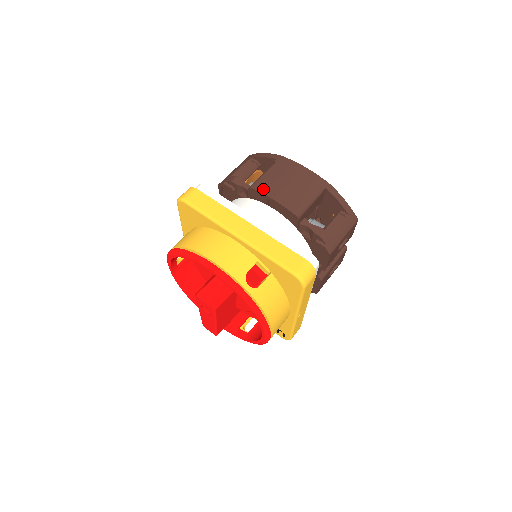
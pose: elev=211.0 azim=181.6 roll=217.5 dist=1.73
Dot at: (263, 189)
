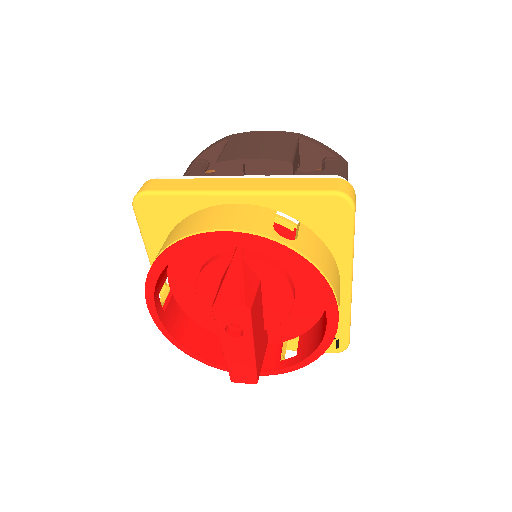
Dot at: (232, 157)
